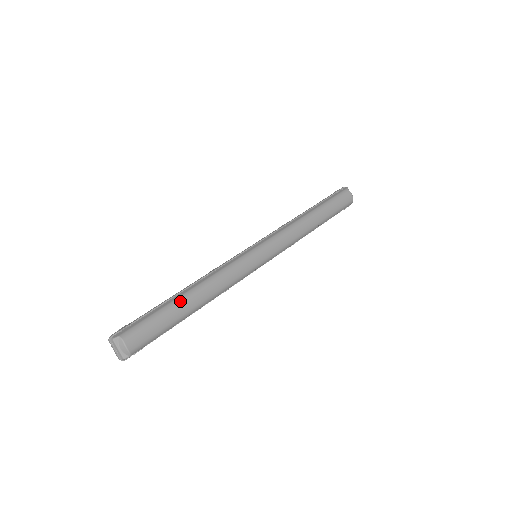
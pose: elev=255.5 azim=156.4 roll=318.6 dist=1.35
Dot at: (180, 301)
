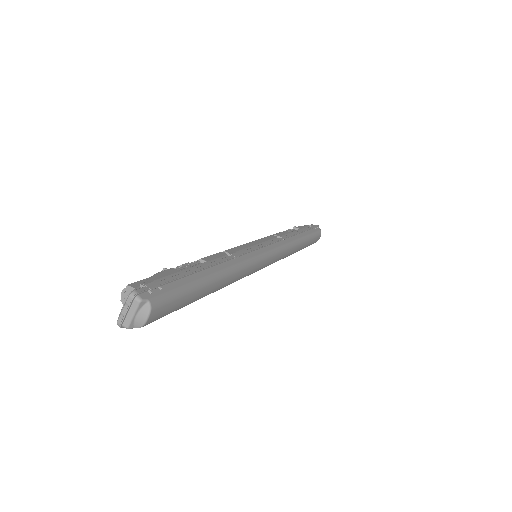
Dot at: (209, 282)
